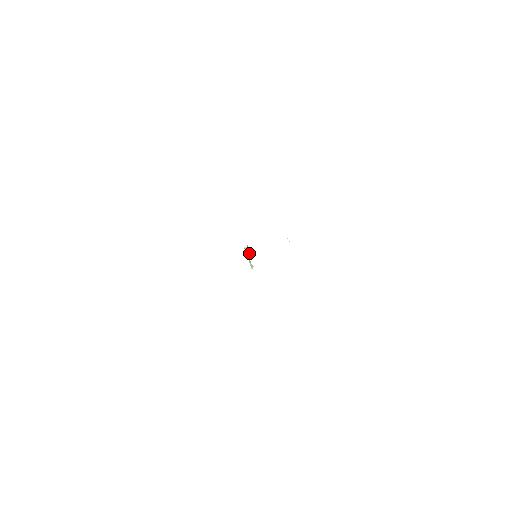
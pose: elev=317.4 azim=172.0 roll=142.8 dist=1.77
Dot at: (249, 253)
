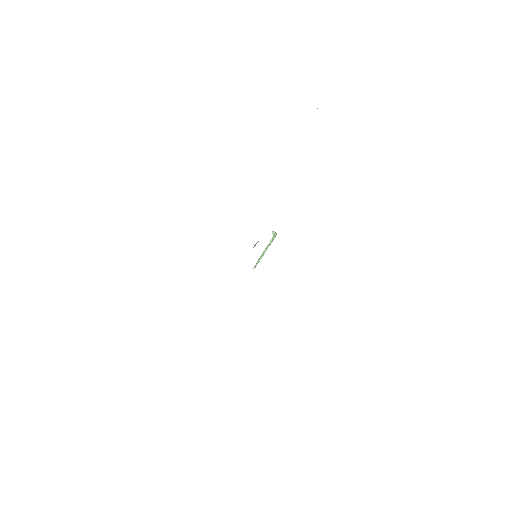
Dot at: (253, 247)
